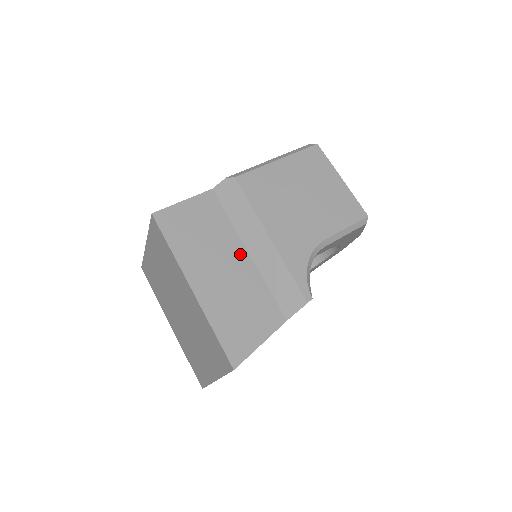
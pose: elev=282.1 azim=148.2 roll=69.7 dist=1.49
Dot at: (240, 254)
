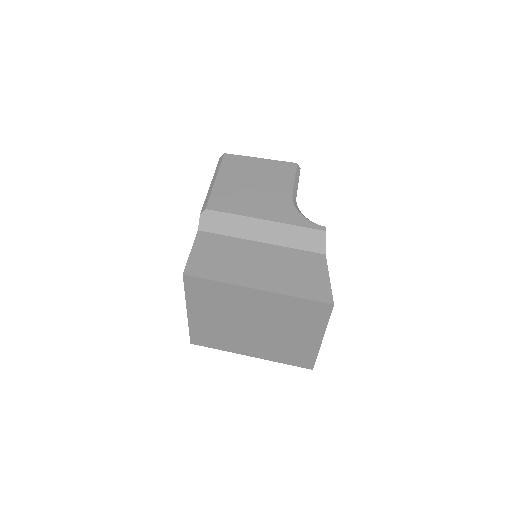
Dot at: (258, 247)
